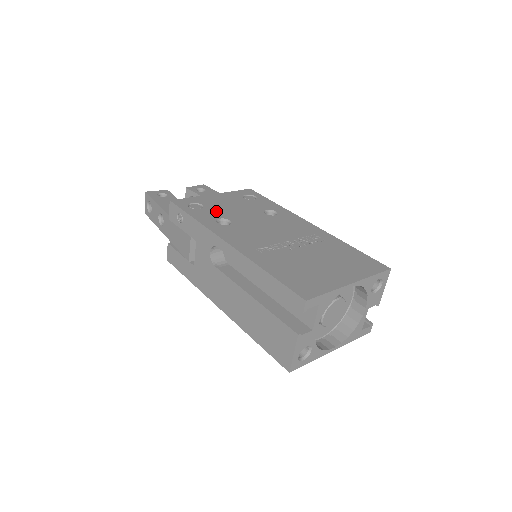
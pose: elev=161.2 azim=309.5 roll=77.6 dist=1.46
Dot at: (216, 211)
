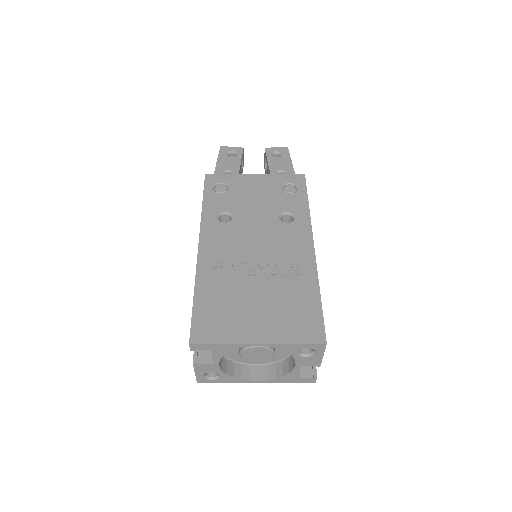
Dot at: (232, 200)
